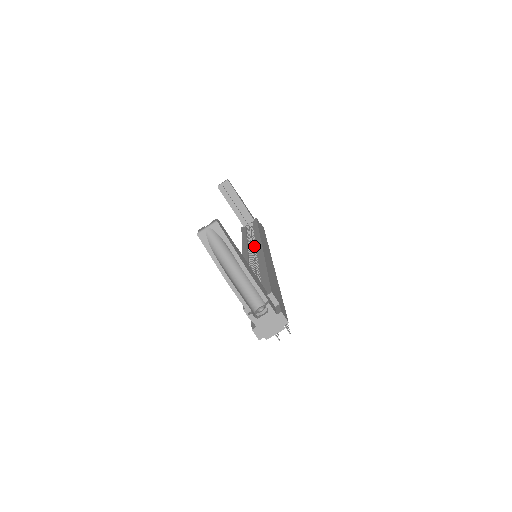
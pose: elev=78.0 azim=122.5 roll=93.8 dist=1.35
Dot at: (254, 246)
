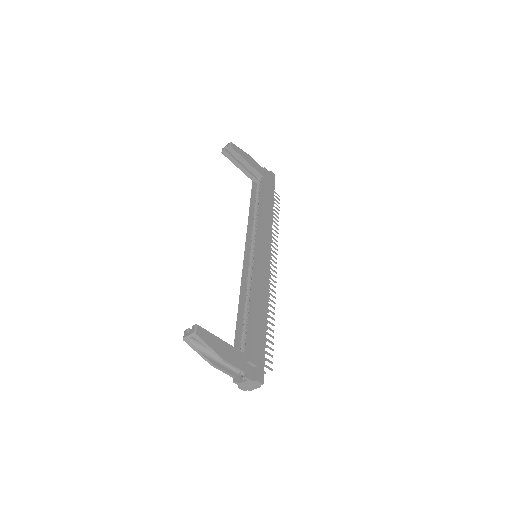
Dot at: (255, 242)
